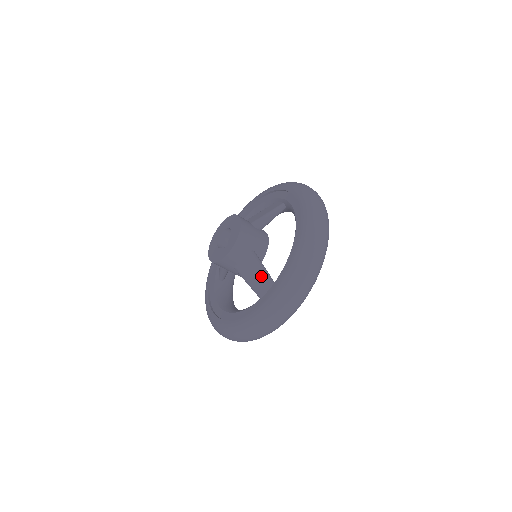
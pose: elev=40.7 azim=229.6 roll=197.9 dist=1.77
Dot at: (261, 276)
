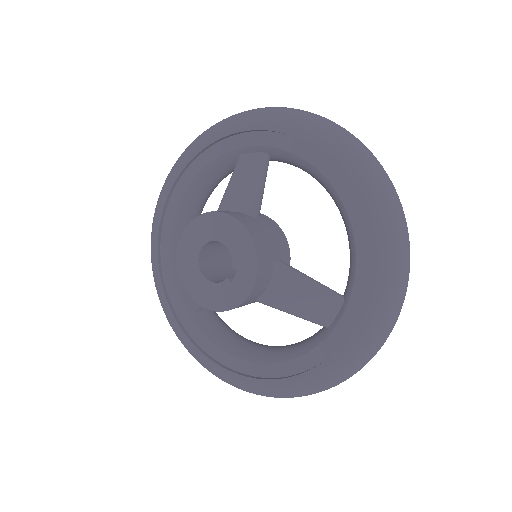
Dot at: (317, 296)
